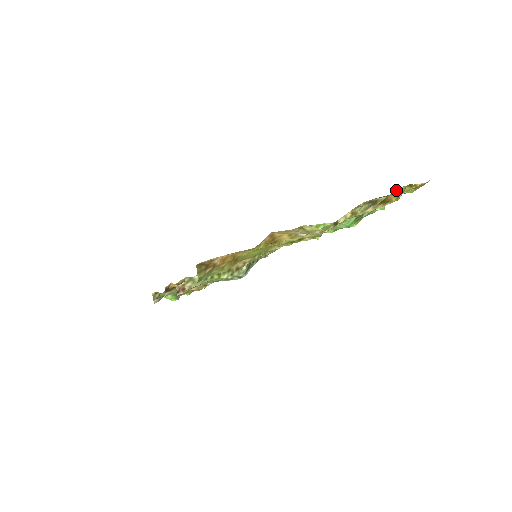
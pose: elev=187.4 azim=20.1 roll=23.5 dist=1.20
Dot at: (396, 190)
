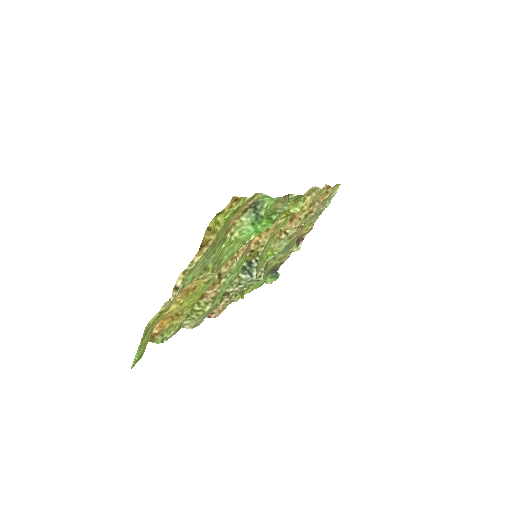
Dot at: (208, 228)
